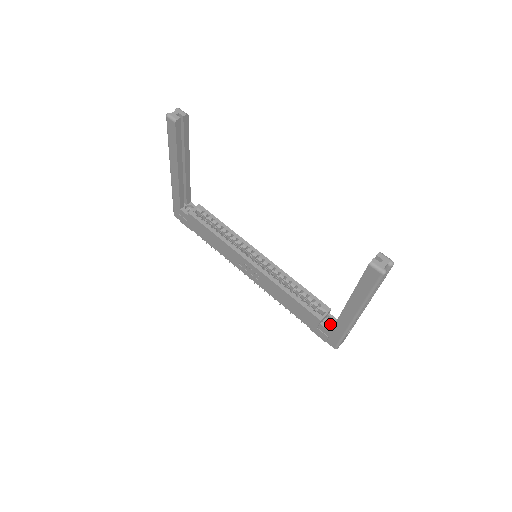
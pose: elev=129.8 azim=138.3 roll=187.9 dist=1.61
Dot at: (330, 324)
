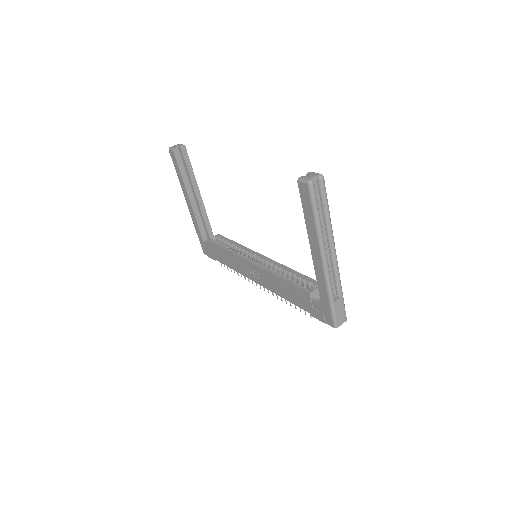
Dot at: occluded
